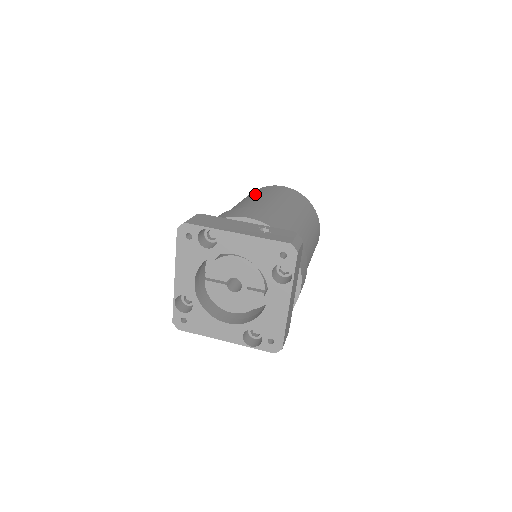
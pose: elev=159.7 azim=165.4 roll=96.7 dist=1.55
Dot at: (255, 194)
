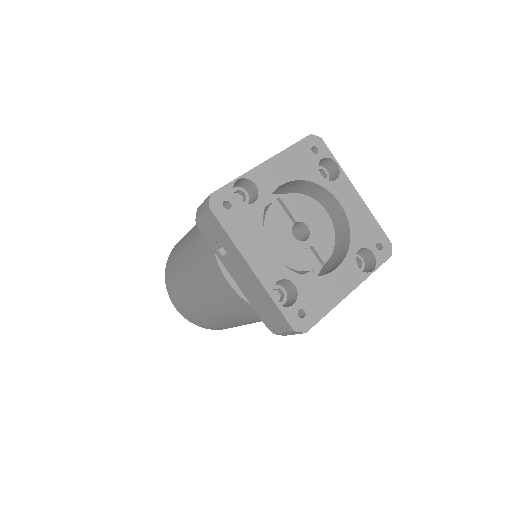
Dot at: occluded
